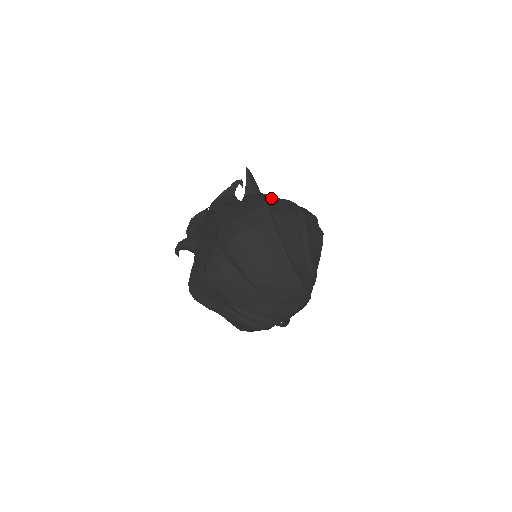
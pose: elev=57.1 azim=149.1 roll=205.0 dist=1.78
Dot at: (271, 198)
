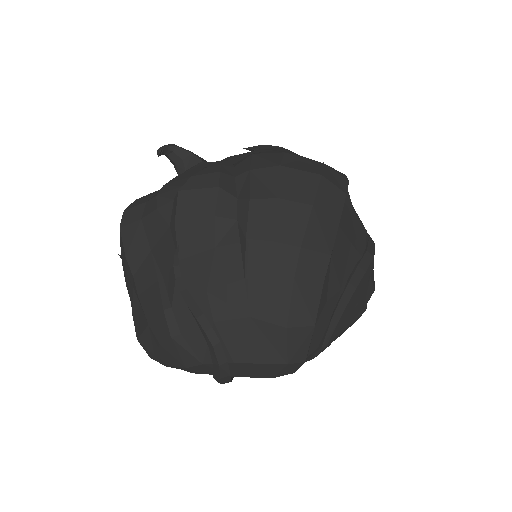
Dot at: occluded
